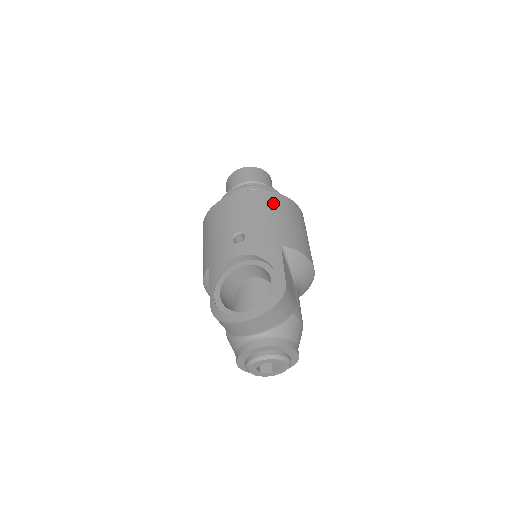
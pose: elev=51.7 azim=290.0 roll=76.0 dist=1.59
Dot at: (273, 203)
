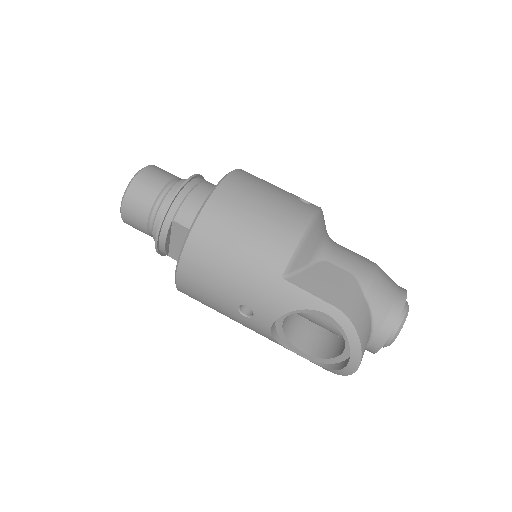
Dot at: (210, 244)
